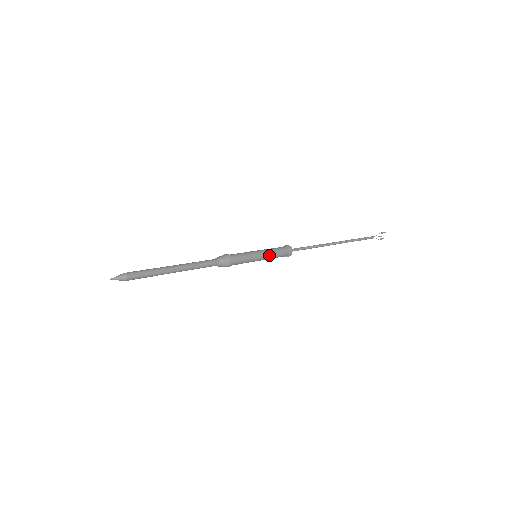
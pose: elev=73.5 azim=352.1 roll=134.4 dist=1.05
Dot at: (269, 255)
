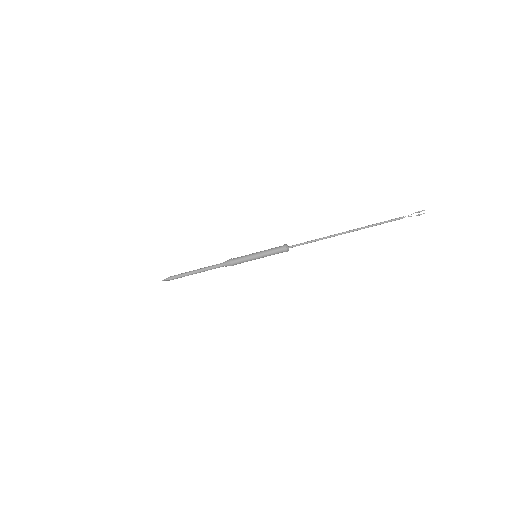
Dot at: (265, 256)
